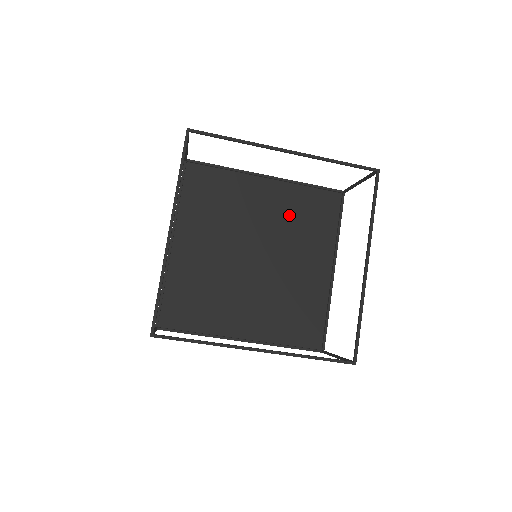
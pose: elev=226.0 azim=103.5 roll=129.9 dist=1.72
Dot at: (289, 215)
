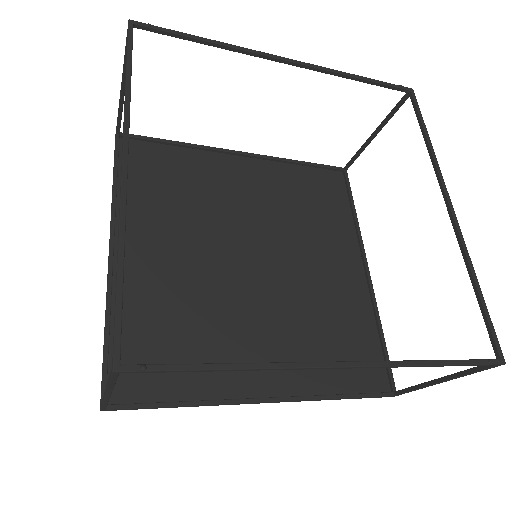
Dot at: (284, 201)
